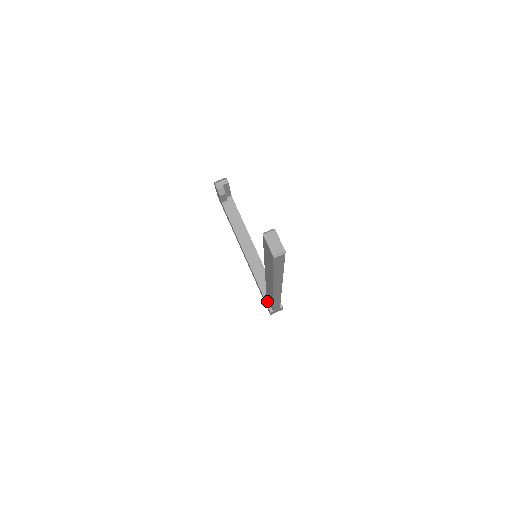
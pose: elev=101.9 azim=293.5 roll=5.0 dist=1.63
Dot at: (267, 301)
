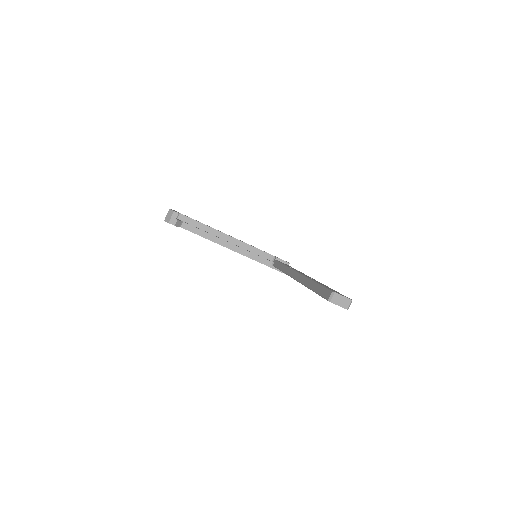
Dot at: (276, 269)
